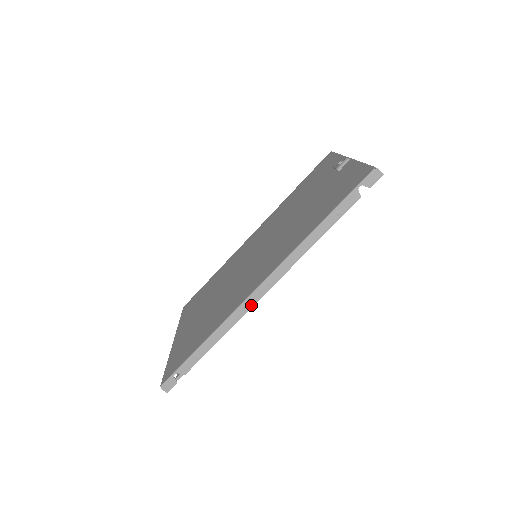
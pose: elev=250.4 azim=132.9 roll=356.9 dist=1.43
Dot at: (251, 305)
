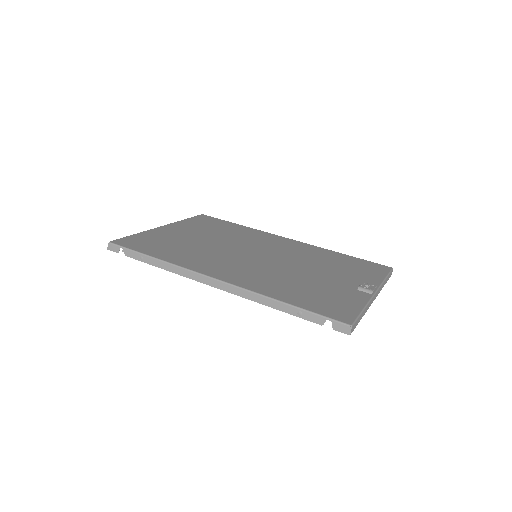
Dot at: (197, 279)
